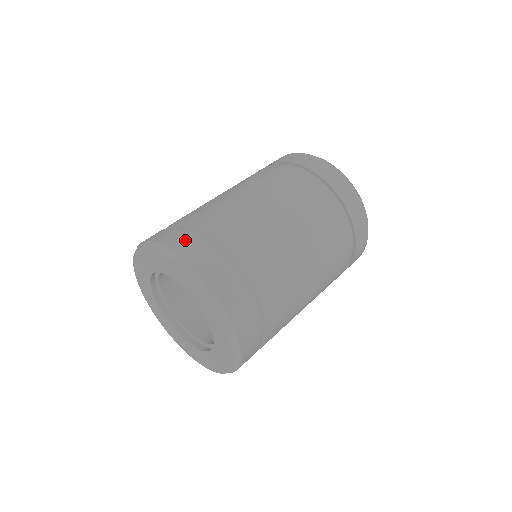
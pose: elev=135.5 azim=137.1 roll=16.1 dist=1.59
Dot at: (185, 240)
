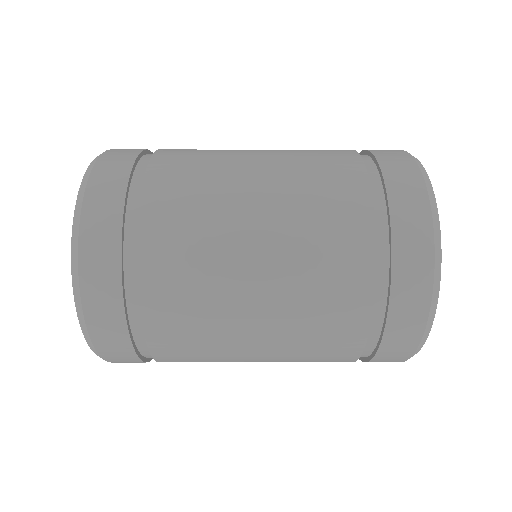
Dot at: occluded
